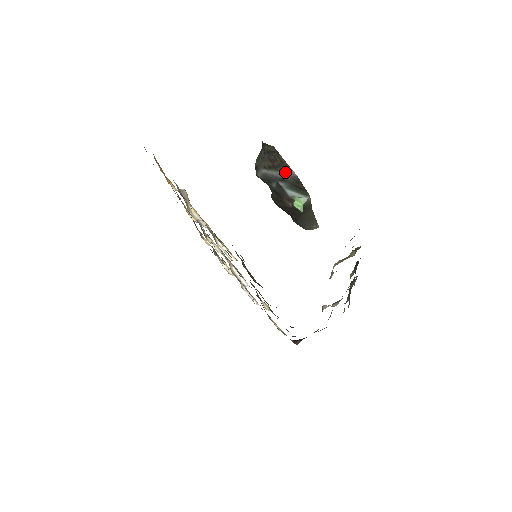
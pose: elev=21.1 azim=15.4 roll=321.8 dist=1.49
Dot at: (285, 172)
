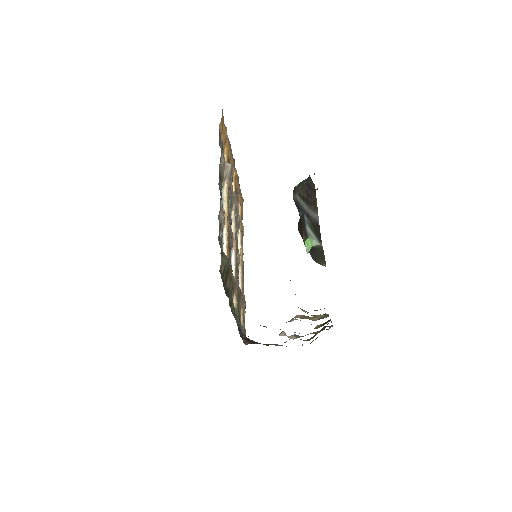
Dot at: (312, 211)
